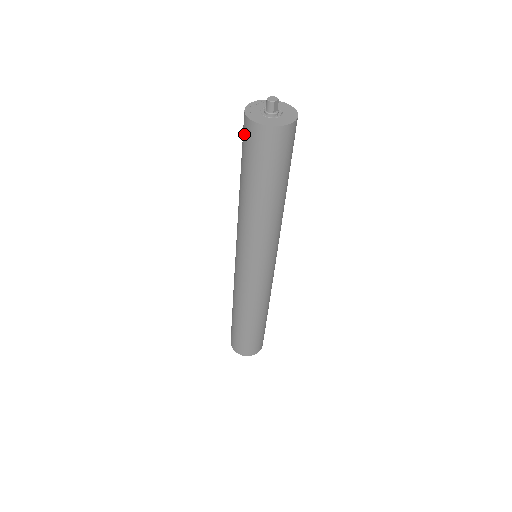
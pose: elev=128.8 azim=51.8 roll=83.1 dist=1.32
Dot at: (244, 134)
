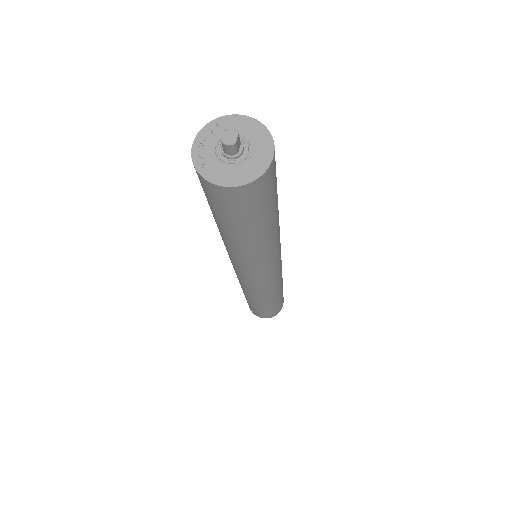
Dot at: (207, 192)
